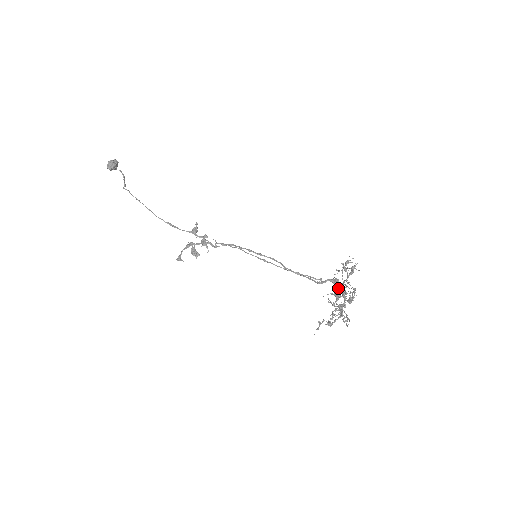
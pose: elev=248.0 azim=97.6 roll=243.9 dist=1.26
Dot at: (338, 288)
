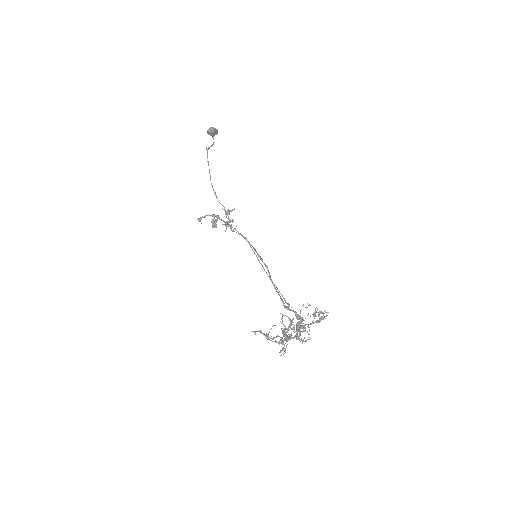
Dot at: (297, 322)
